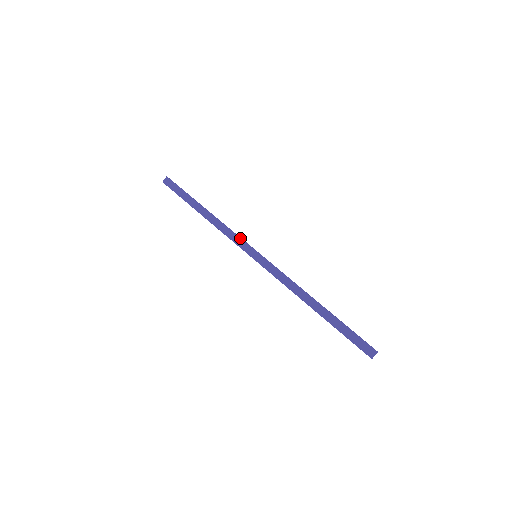
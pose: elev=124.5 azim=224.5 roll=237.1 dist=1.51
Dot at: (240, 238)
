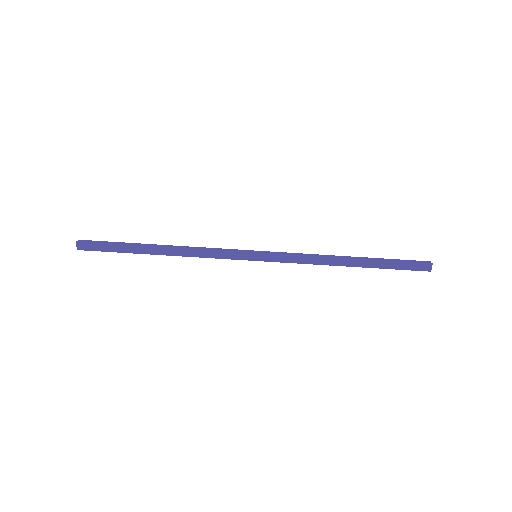
Dot at: (225, 251)
